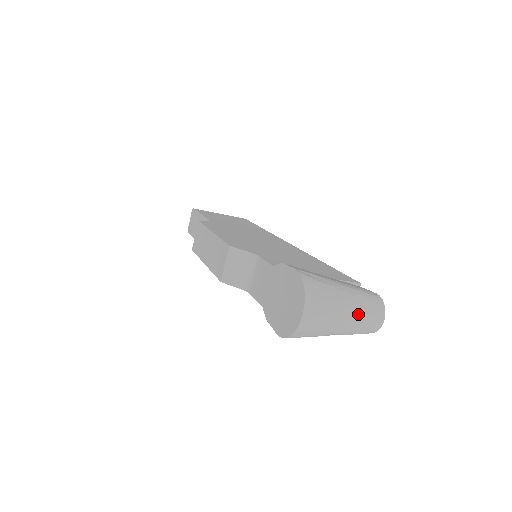
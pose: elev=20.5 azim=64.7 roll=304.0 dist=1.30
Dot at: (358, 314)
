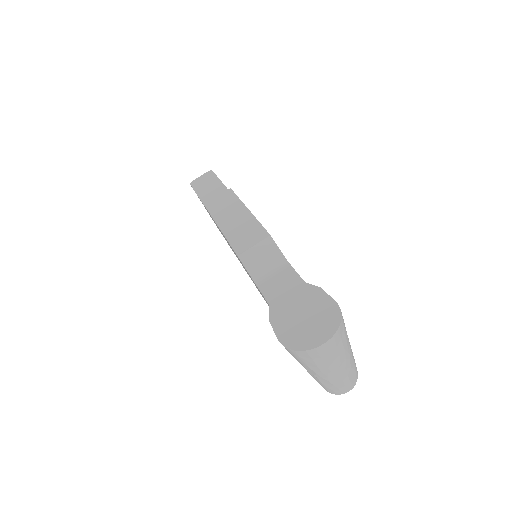
Dot at: (345, 372)
